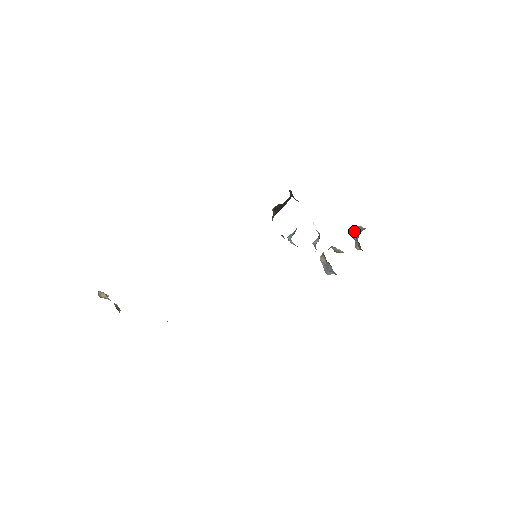
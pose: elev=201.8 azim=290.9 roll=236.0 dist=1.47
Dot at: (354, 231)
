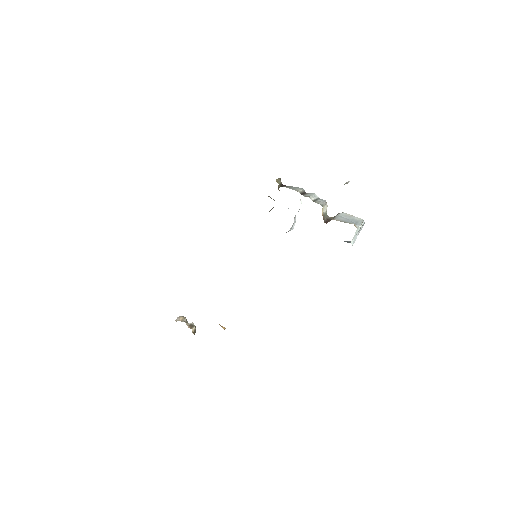
Dot at: occluded
